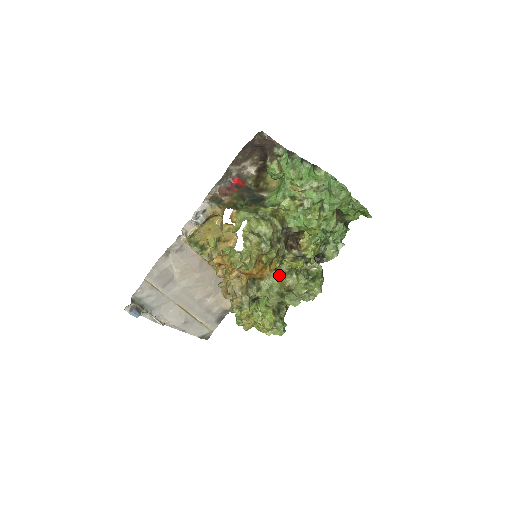
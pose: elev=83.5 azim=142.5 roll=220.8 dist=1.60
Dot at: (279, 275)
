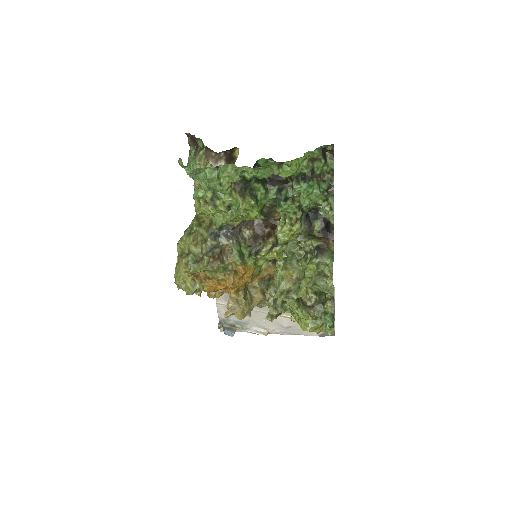
Dot at: (278, 270)
